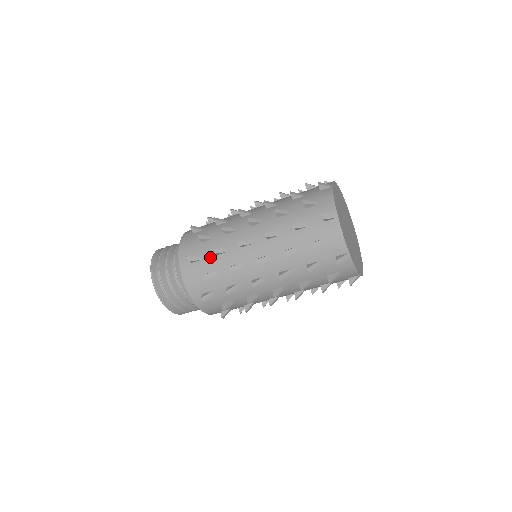
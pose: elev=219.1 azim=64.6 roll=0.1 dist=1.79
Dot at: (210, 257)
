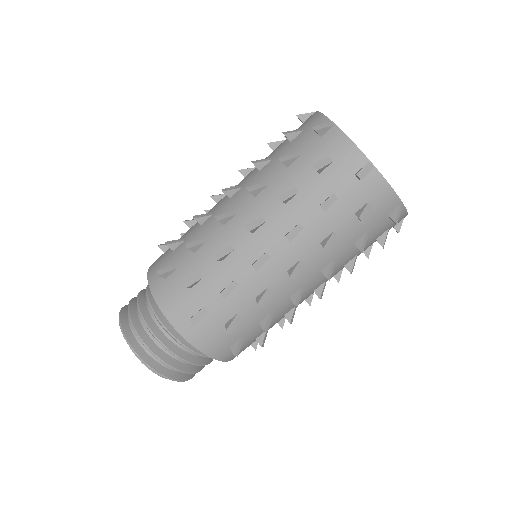
Dot at: (187, 259)
